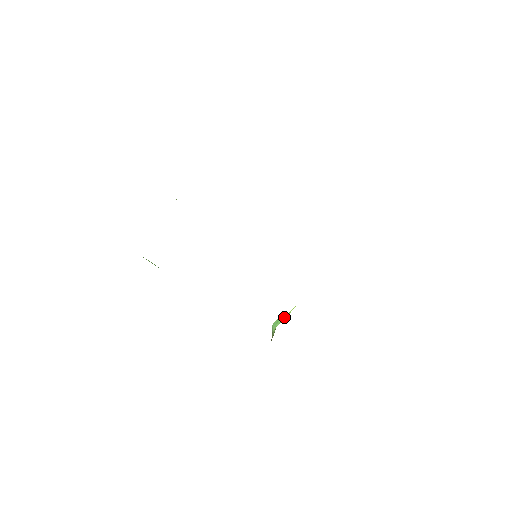
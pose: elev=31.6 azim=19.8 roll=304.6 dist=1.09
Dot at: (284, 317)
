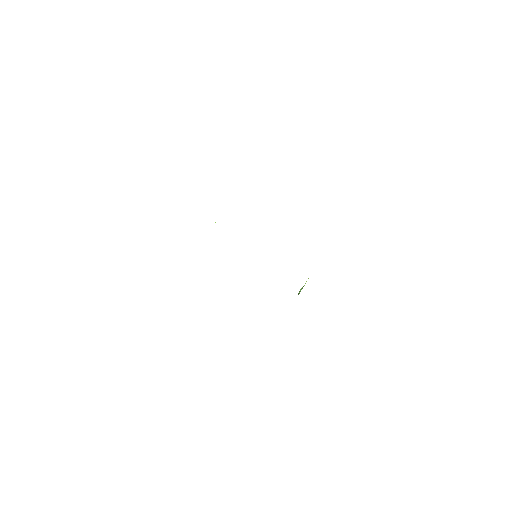
Dot at: occluded
